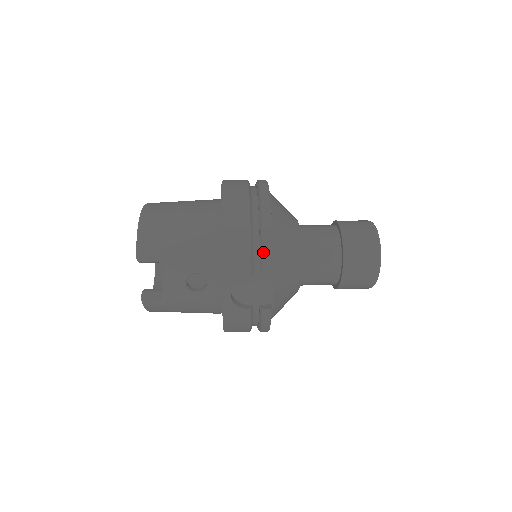
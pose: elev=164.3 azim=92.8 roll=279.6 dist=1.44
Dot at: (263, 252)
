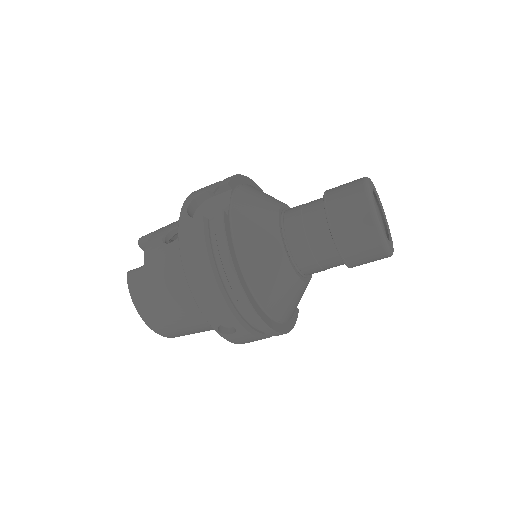
Dot at: (225, 179)
